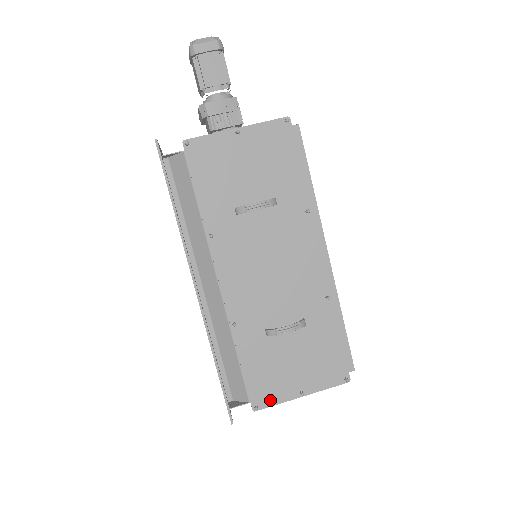
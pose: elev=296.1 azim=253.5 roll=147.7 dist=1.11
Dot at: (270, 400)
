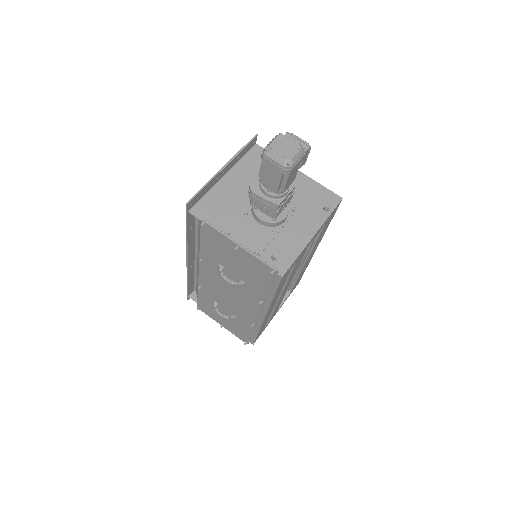
Dot at: (207, 313)
